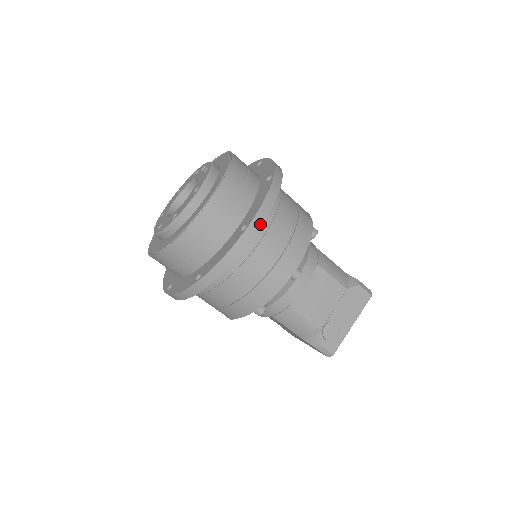
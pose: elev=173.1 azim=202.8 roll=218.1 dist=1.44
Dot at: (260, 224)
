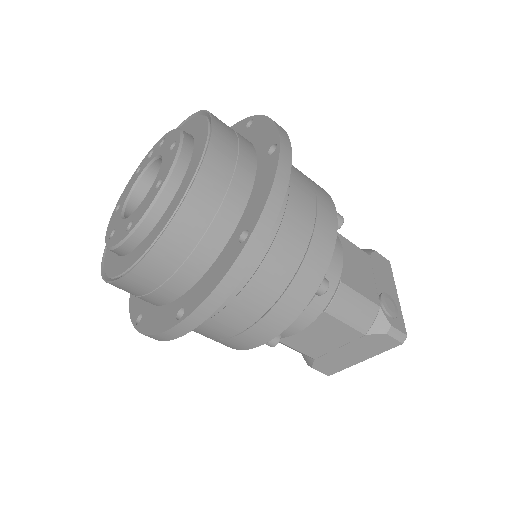
Dot at: (288, 141)
